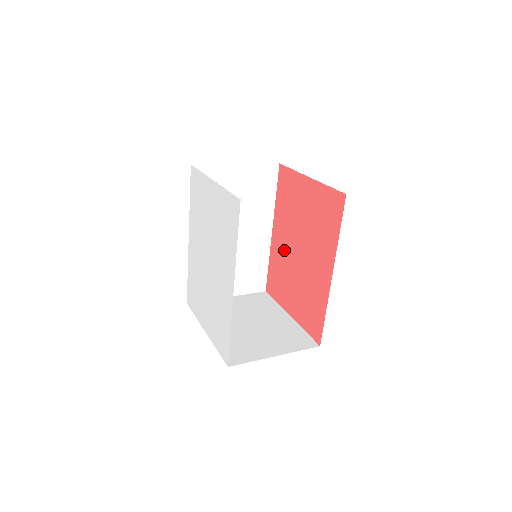
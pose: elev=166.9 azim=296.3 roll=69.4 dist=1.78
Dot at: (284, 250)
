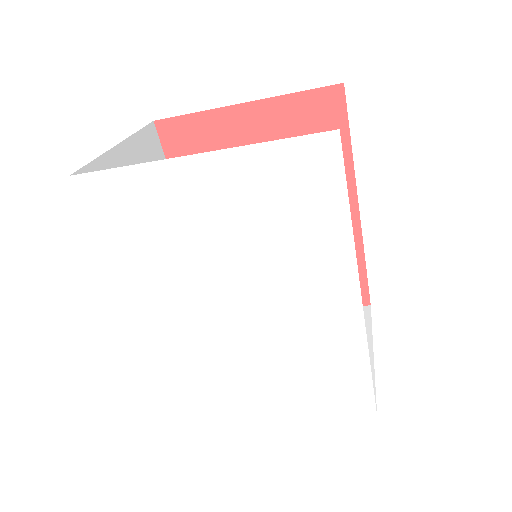
Dot at: occluded
